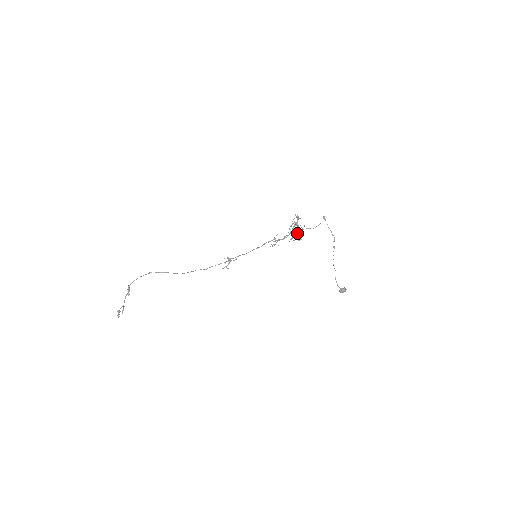
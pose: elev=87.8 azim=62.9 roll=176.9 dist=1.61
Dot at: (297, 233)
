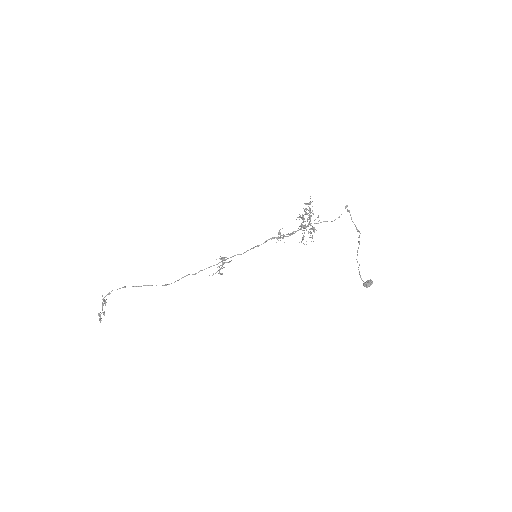
Dot at: (309, 232)
